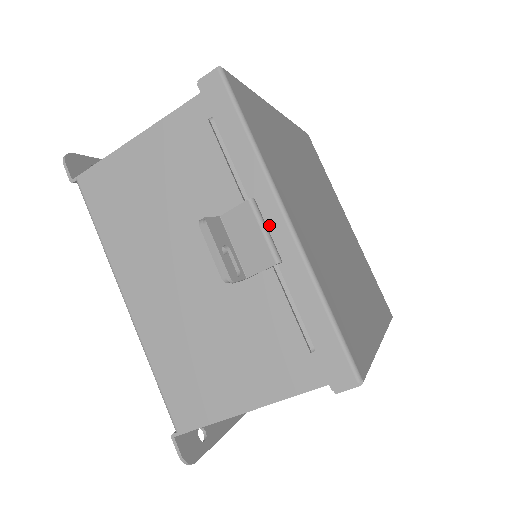
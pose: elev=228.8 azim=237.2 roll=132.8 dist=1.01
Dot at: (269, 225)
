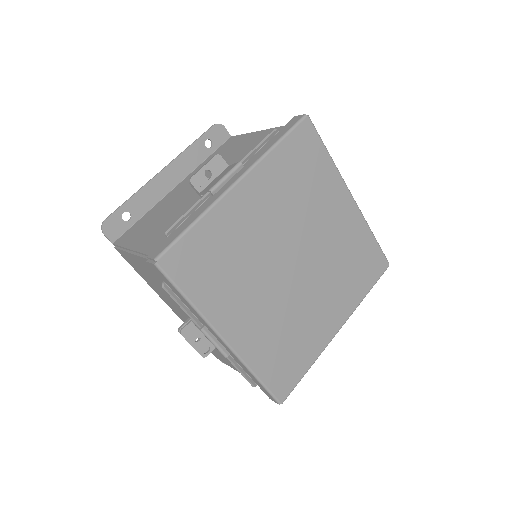
Dot at: (217, 338)
